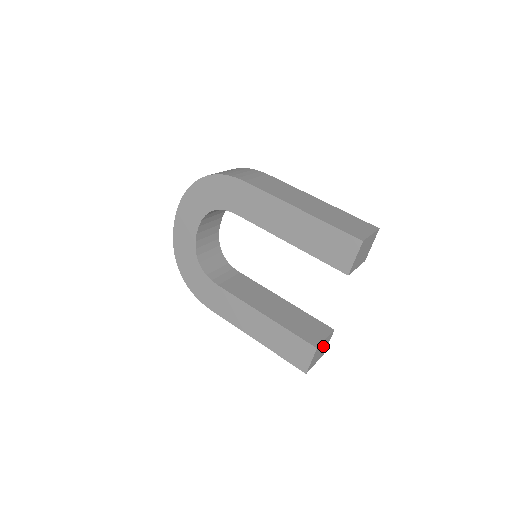
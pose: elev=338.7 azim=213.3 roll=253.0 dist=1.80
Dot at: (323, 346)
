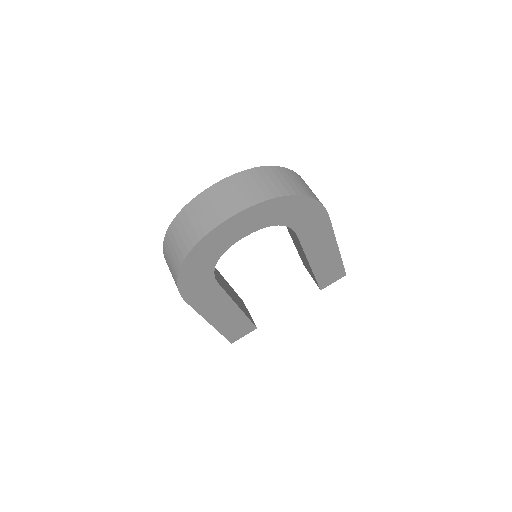
Dot at: occluded
